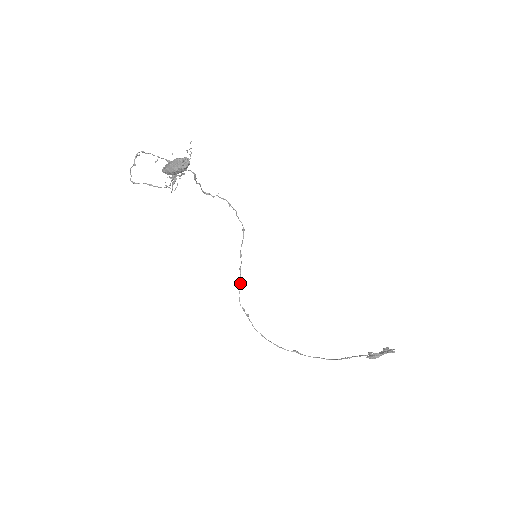
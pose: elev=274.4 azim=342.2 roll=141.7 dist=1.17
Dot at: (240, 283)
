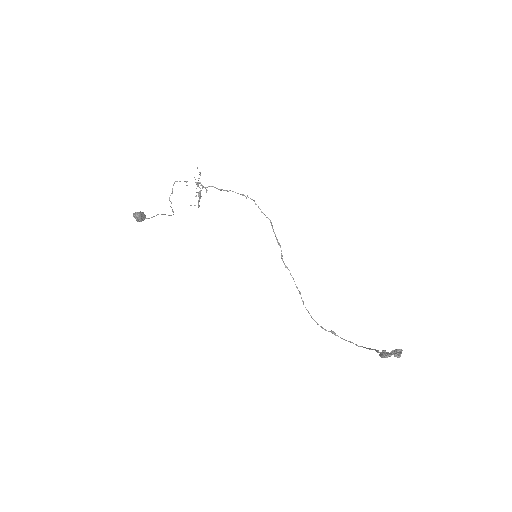
Dot at: (285, 267)
